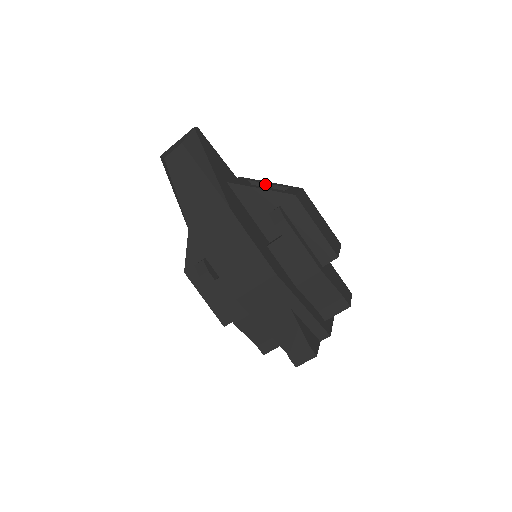
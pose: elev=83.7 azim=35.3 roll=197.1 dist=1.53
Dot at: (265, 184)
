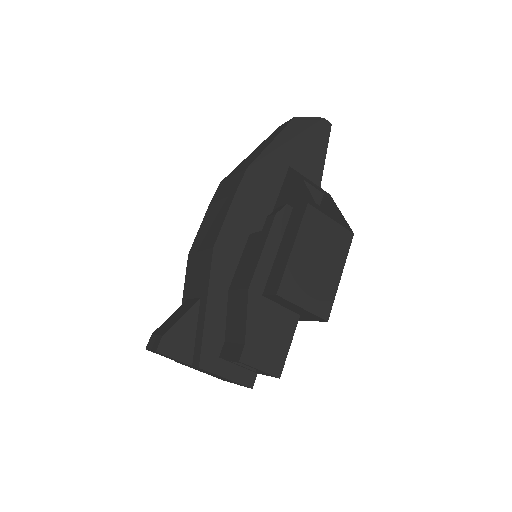
Dot at: (329, 204)
